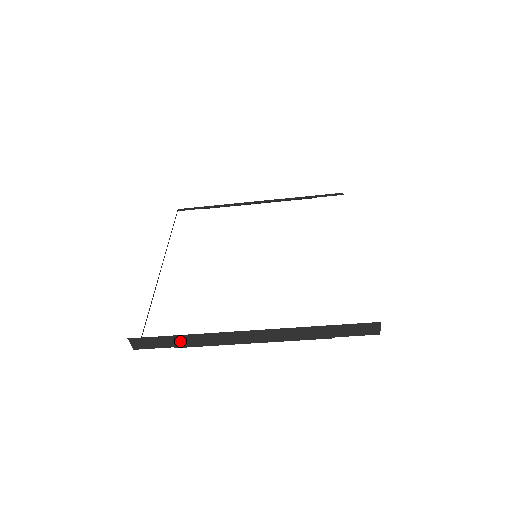
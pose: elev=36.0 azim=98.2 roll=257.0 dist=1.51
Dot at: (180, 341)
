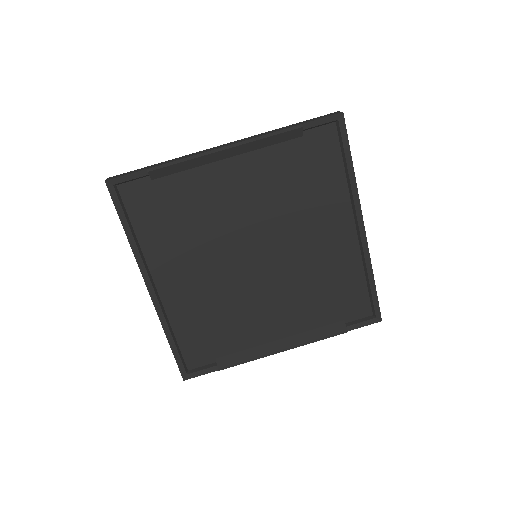
Dot at: occluded
